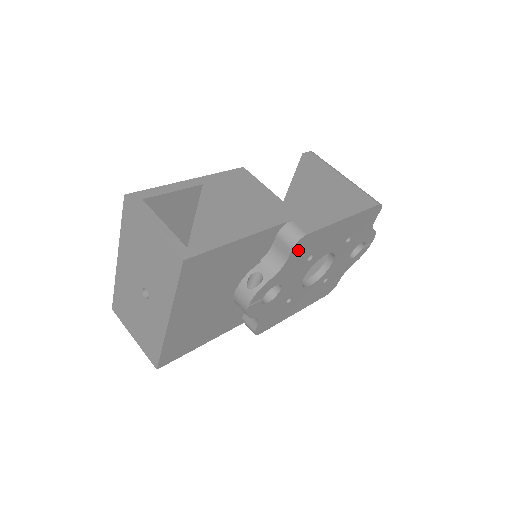
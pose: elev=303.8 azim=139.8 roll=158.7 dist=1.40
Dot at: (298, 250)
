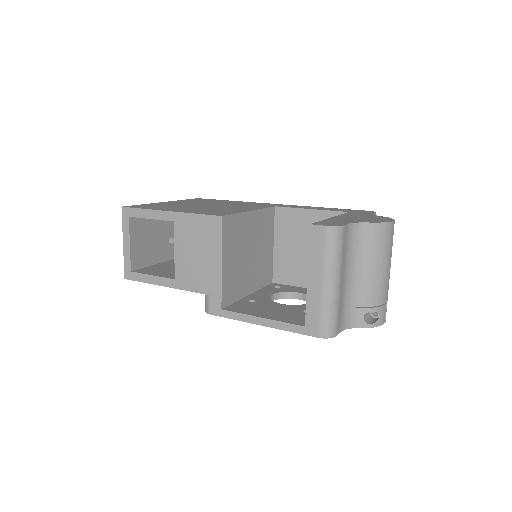
Dot at: occluded
